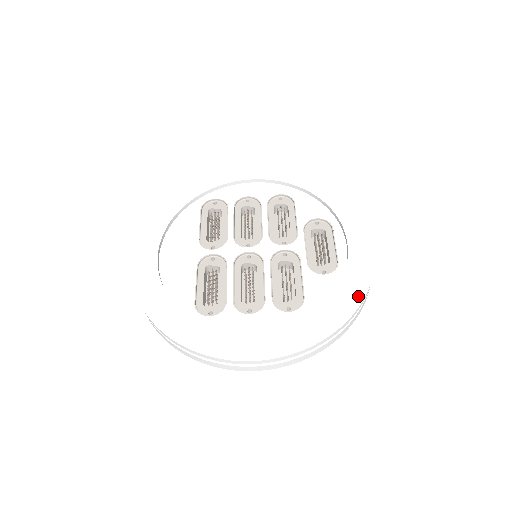
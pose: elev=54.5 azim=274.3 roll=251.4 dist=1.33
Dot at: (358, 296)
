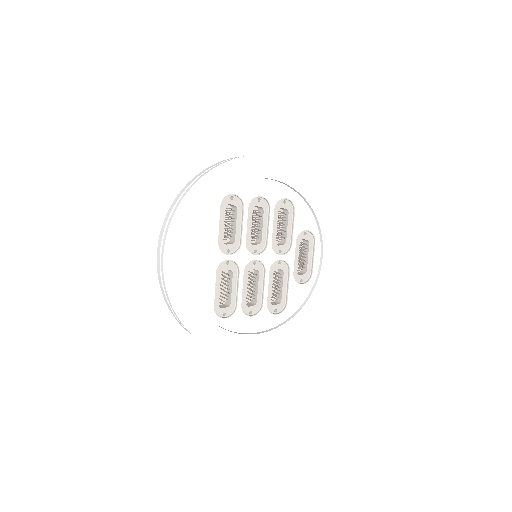
Dot at: (319, 306)
